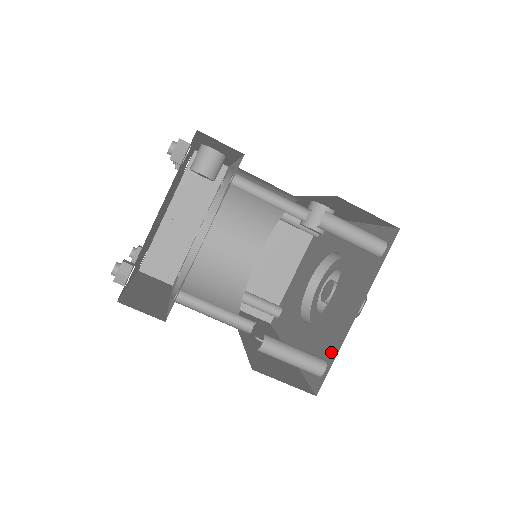
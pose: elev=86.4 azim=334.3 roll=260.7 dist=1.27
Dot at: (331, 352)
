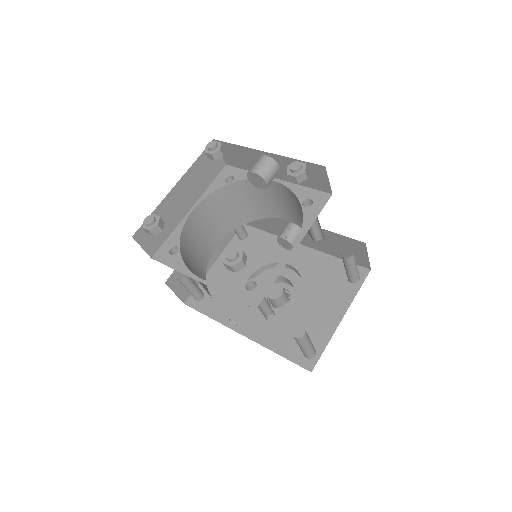
Dot at: (318, 342)
